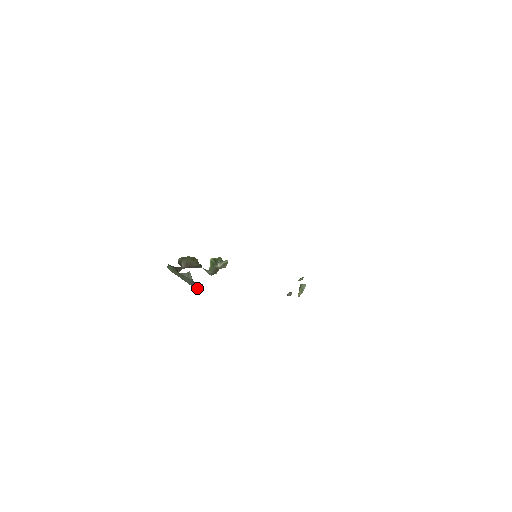
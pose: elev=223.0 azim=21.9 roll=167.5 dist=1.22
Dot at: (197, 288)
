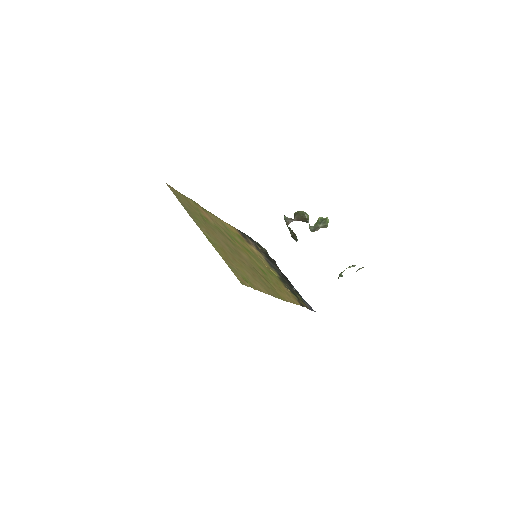
Dot at: occluded
